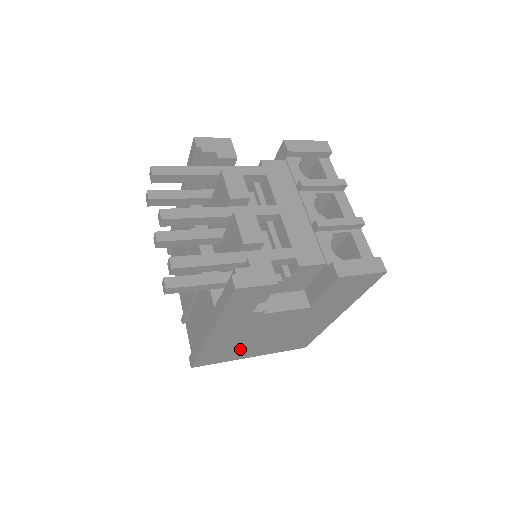
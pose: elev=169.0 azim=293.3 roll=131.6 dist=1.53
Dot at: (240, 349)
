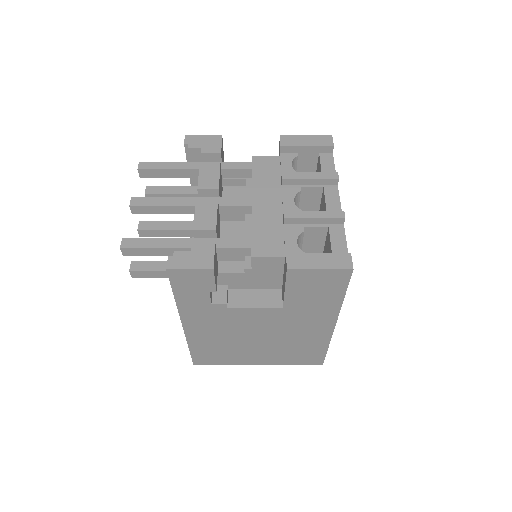
Dot at: (235, 351)
